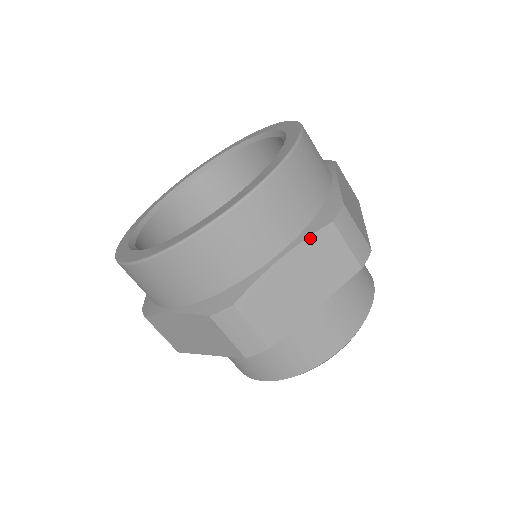
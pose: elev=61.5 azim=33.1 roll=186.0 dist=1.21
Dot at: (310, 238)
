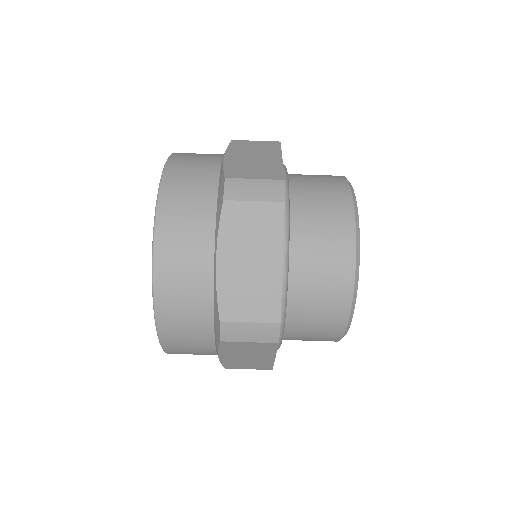
Dot at: (229, 147)
